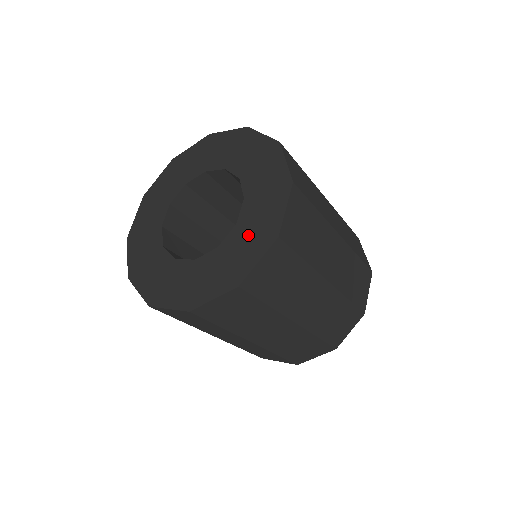
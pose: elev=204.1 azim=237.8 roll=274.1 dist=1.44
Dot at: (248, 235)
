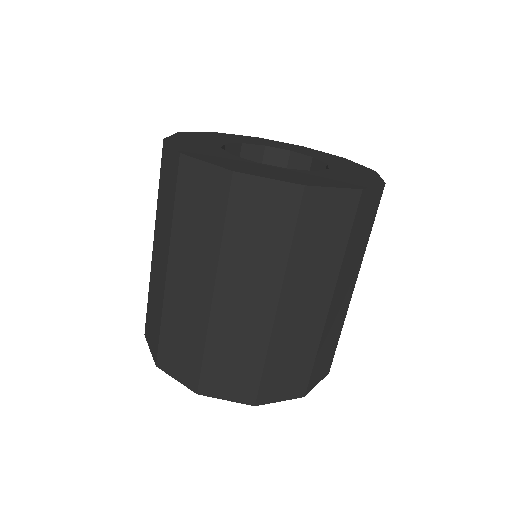
Dot at: (349, 175)
